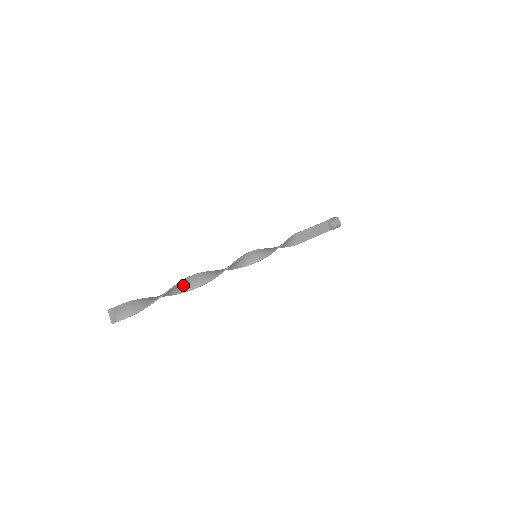
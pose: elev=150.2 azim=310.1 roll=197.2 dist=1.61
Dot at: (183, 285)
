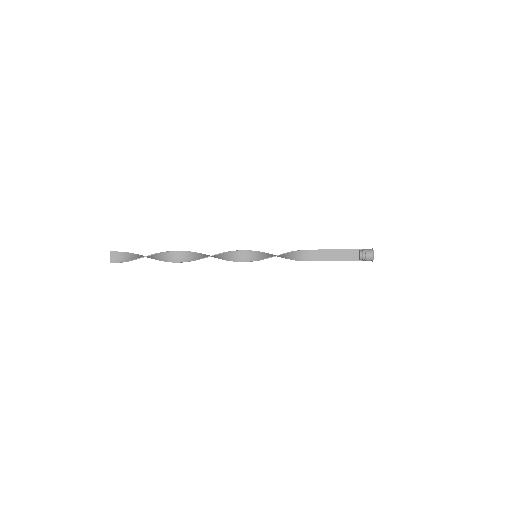
Dot at: (175, 255)
